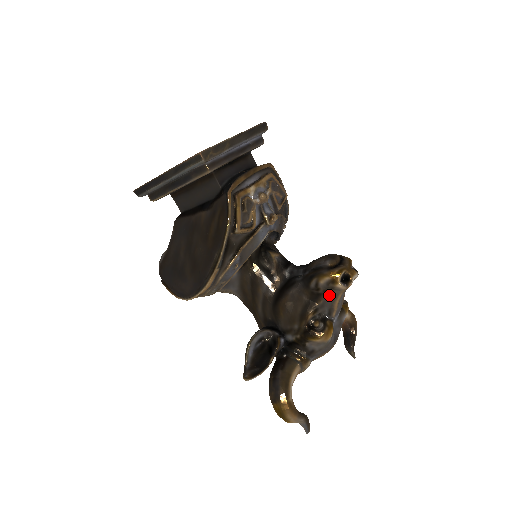
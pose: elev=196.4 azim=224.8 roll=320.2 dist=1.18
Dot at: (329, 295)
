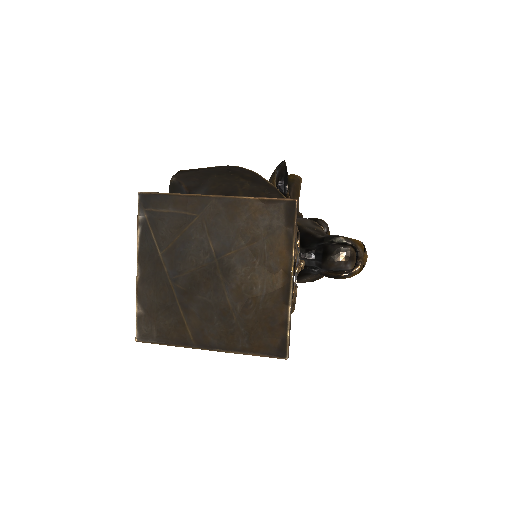
Dot at: occluded
